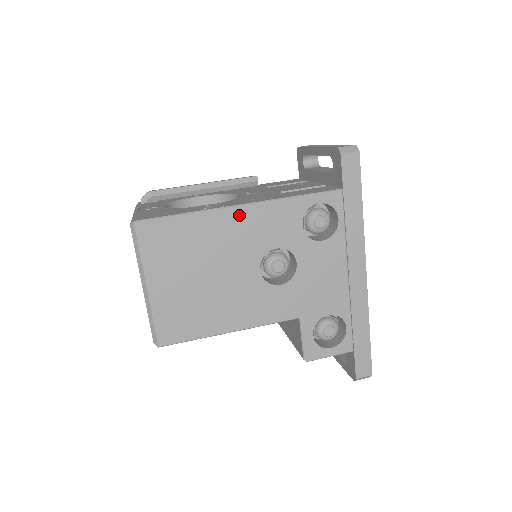
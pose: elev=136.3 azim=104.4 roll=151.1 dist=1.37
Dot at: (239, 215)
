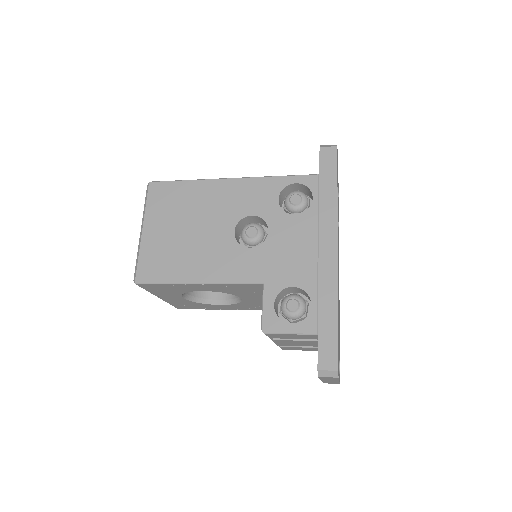
Dot at: (226, 185)
